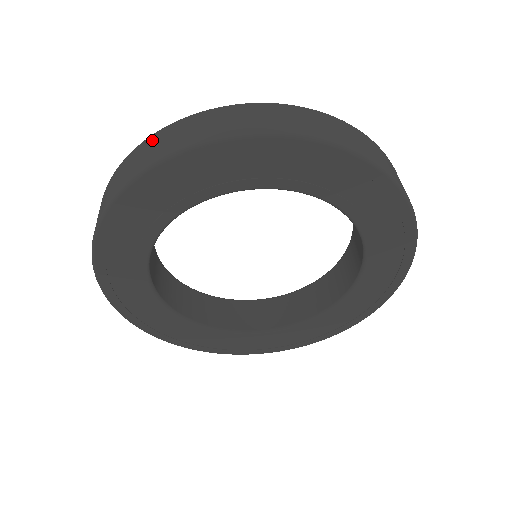
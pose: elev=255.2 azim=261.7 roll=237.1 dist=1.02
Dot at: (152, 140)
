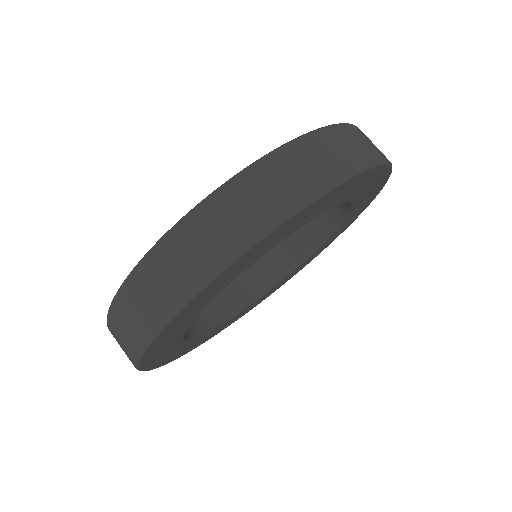
Dot at: occluded
